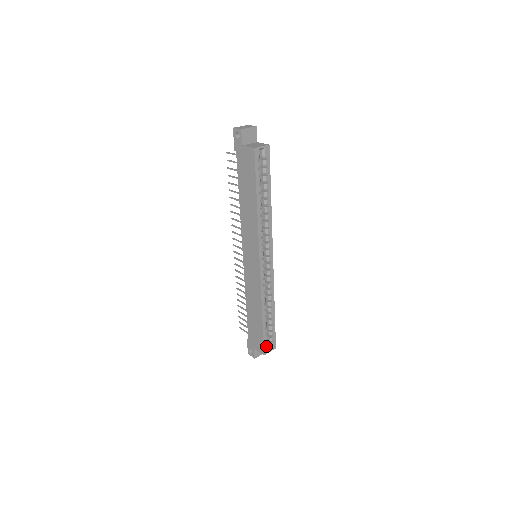
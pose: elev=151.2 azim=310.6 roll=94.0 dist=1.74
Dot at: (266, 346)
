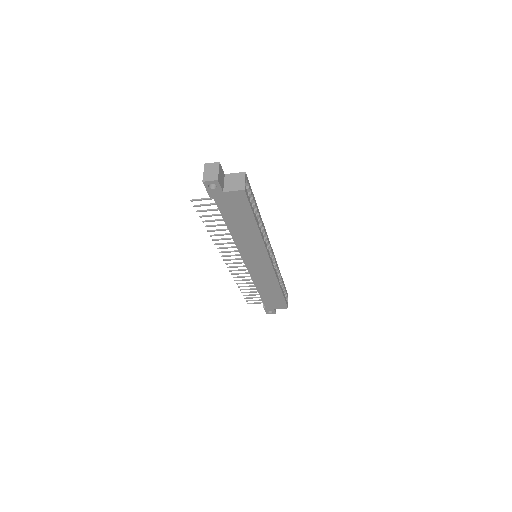
Dot at: (286, 302)
